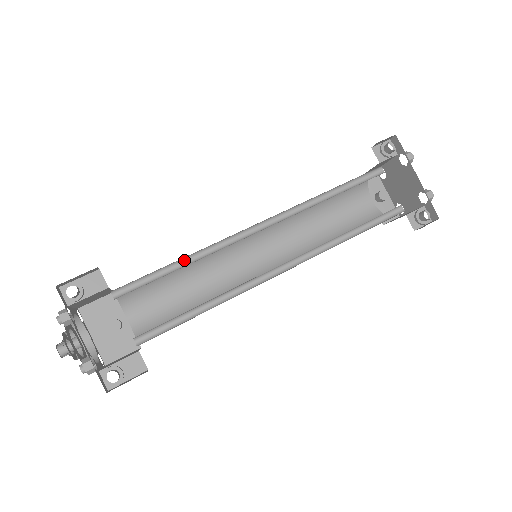
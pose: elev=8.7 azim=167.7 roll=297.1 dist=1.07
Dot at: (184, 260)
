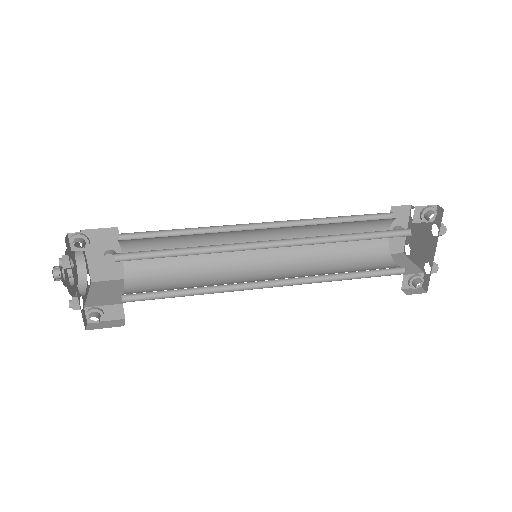
Dot at: (190, 248)
